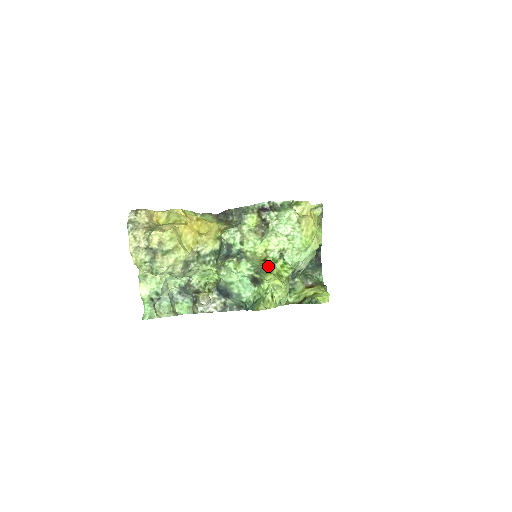
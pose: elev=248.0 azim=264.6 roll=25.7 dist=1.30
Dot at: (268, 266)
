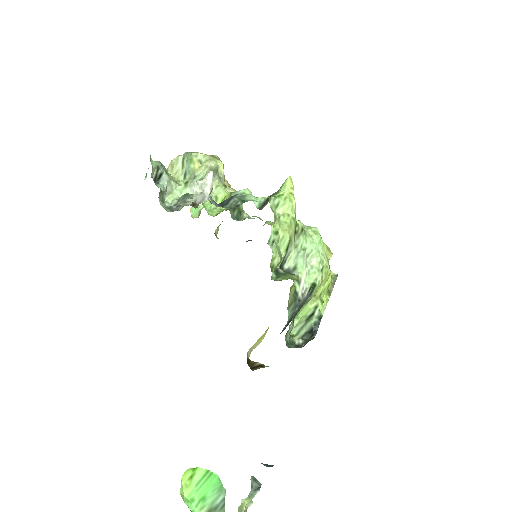
Dot at: occluded
